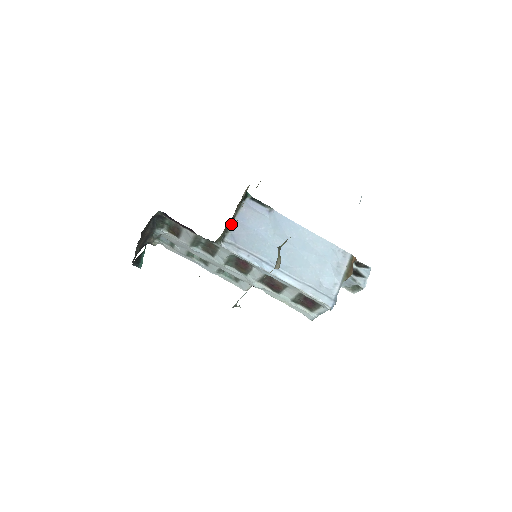
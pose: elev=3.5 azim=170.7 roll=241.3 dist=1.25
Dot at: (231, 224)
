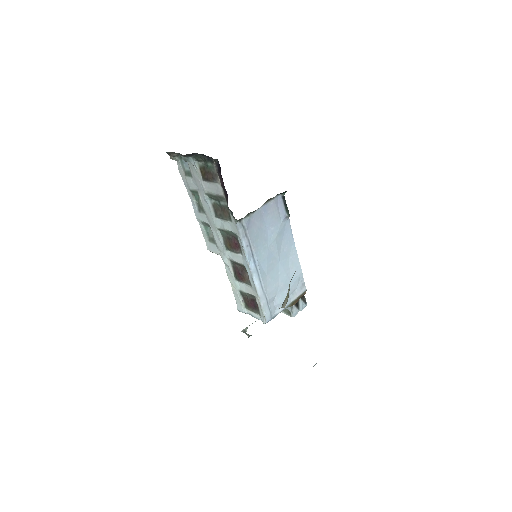
Dot at: (256, 210)
